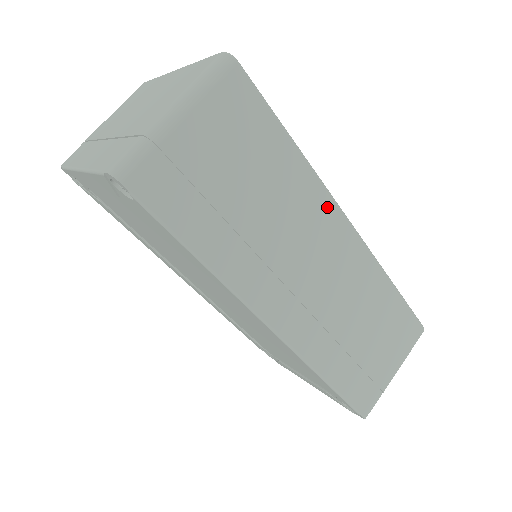
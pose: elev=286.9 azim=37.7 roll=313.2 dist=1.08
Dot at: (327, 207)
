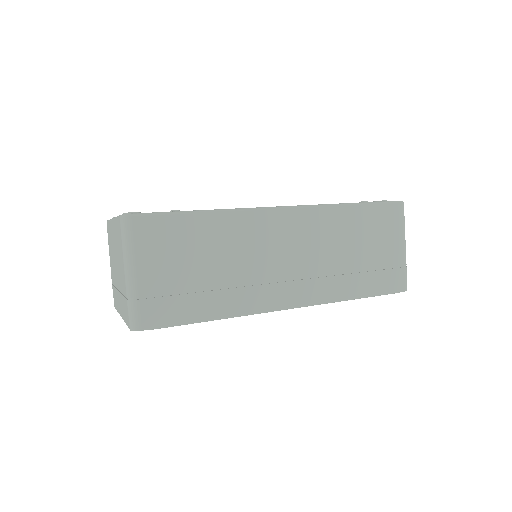
Dot at: (257, 218)
